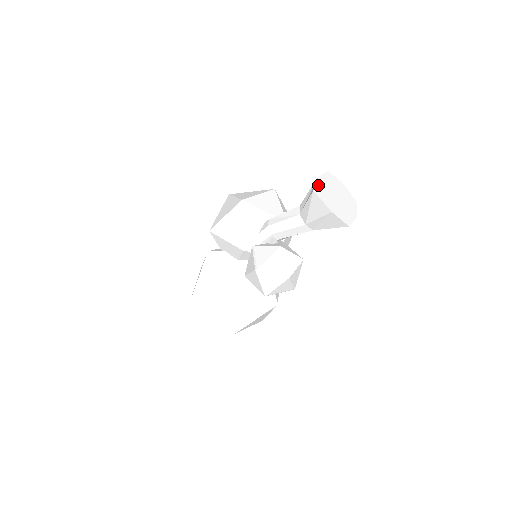
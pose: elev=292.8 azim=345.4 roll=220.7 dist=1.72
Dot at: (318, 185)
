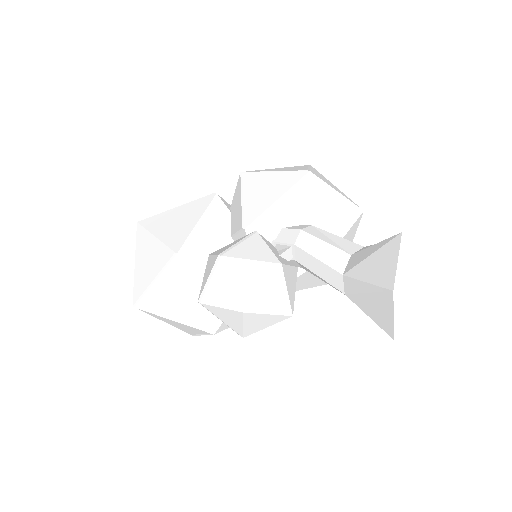
Dot at: (418, 237)
